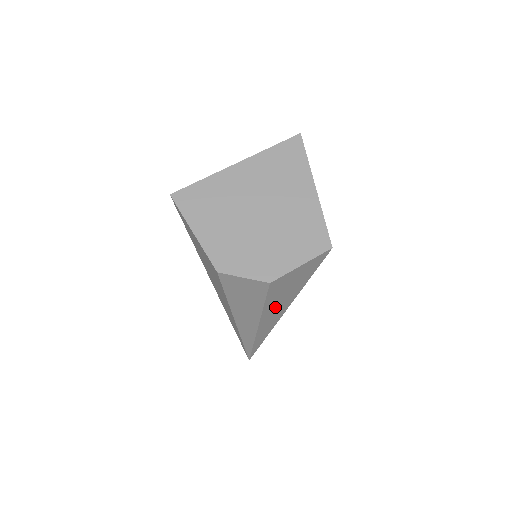
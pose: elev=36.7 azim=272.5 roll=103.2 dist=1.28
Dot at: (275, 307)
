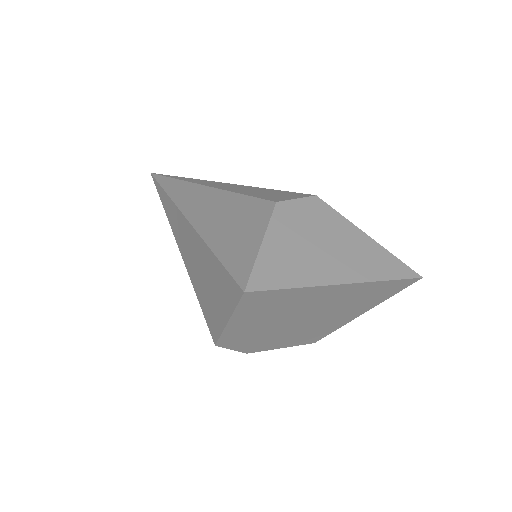
Dot at: occluded
